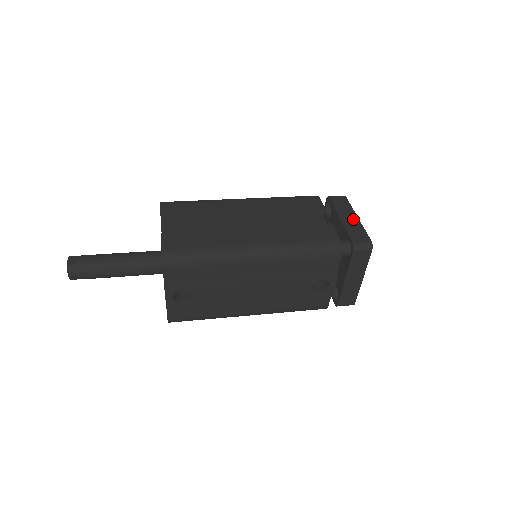
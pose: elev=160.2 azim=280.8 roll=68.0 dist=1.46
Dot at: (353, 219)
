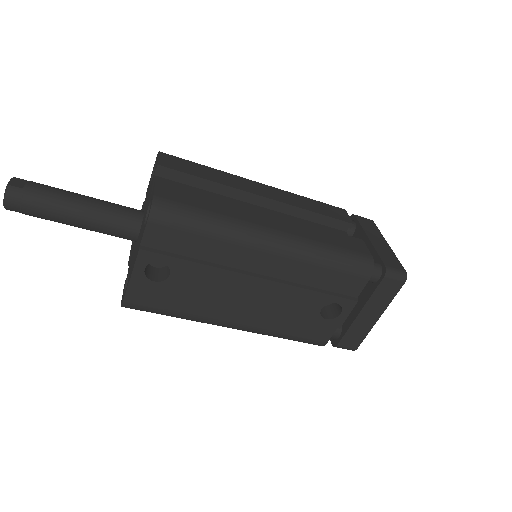
Dot at: (383, 244)
